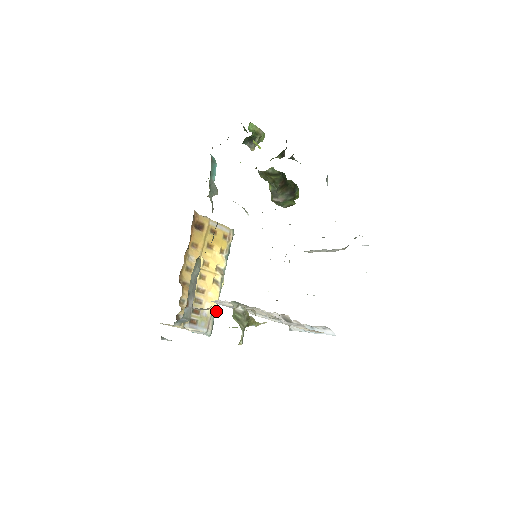
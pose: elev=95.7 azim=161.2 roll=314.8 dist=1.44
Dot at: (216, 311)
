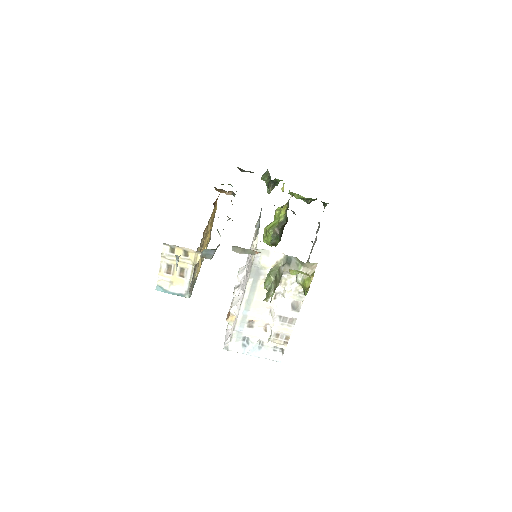
Dot at: occluded
